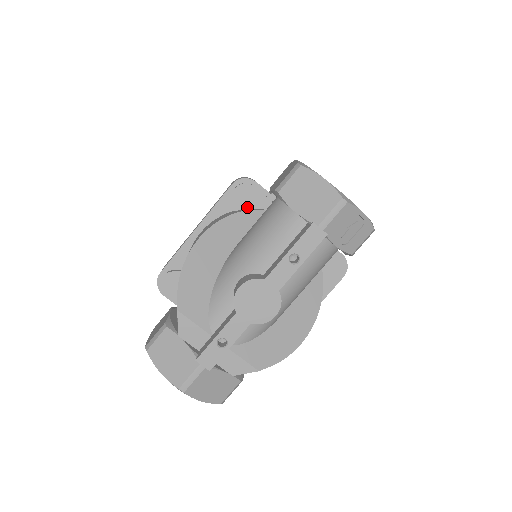
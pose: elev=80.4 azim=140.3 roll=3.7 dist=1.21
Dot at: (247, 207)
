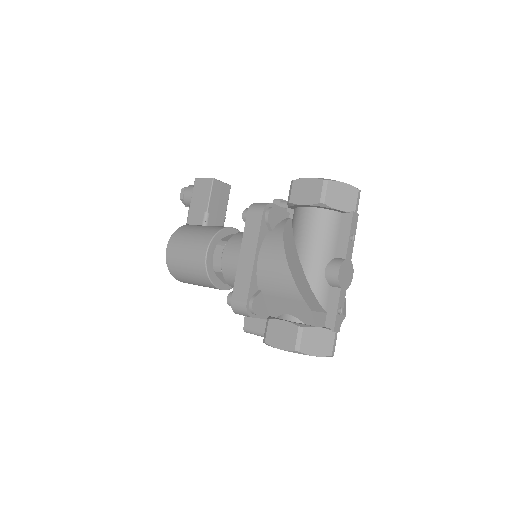
Dot at: (277, 223)
